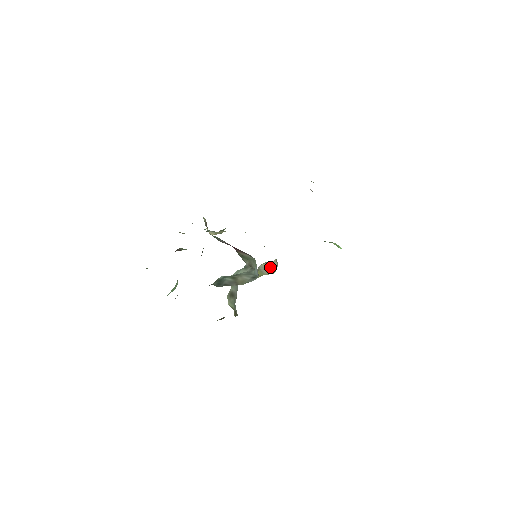
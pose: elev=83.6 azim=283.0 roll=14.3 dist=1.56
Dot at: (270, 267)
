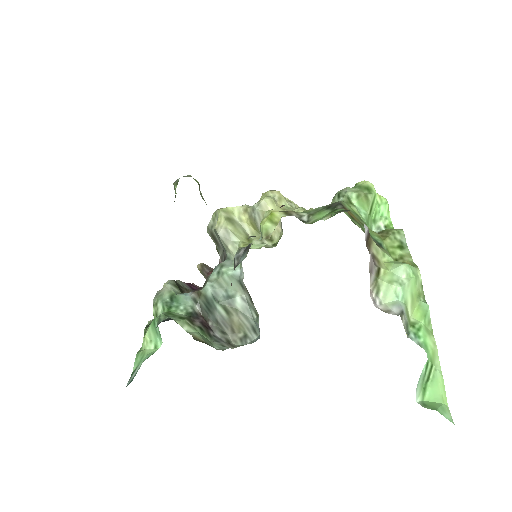
Dot at: occluded
